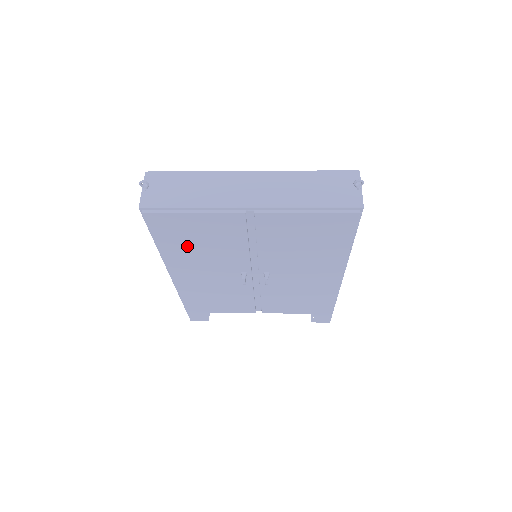
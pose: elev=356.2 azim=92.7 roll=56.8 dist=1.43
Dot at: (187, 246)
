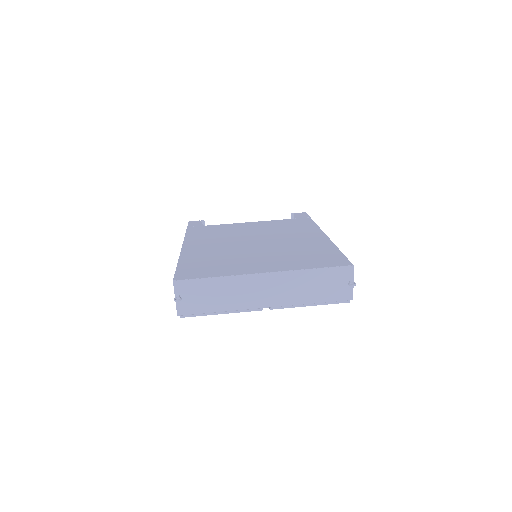
Dot at: occluded
